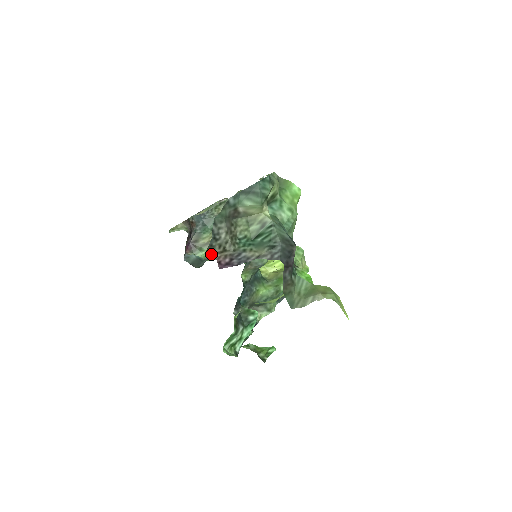
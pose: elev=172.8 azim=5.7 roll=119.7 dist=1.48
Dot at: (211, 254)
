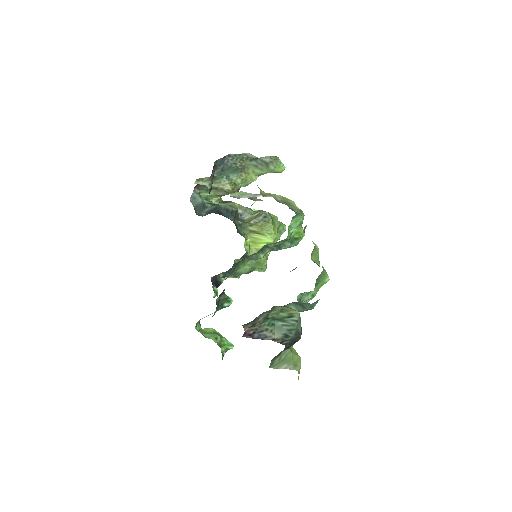
Dot at: (244, 328)
